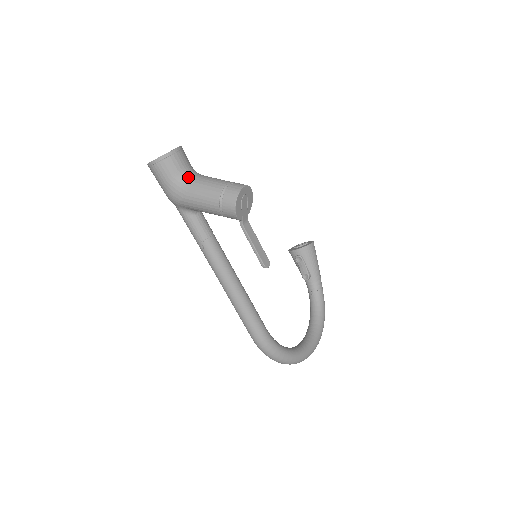
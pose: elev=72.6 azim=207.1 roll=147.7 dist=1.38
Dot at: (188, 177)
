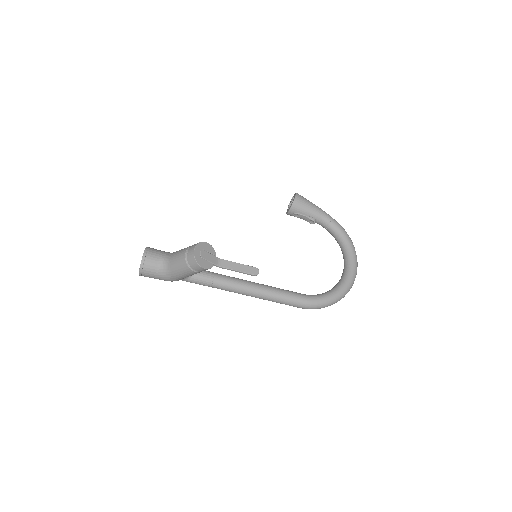
Dot at: (165, 265)
